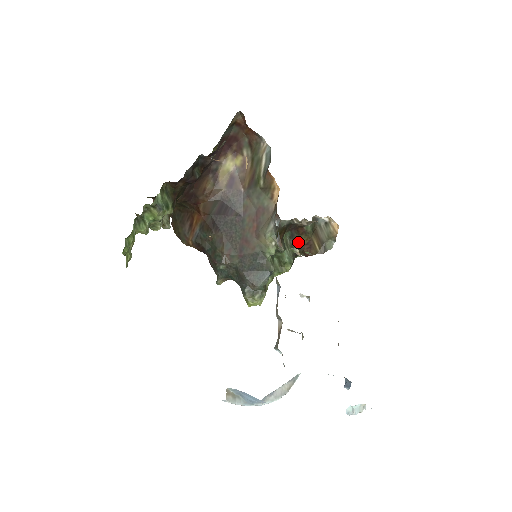
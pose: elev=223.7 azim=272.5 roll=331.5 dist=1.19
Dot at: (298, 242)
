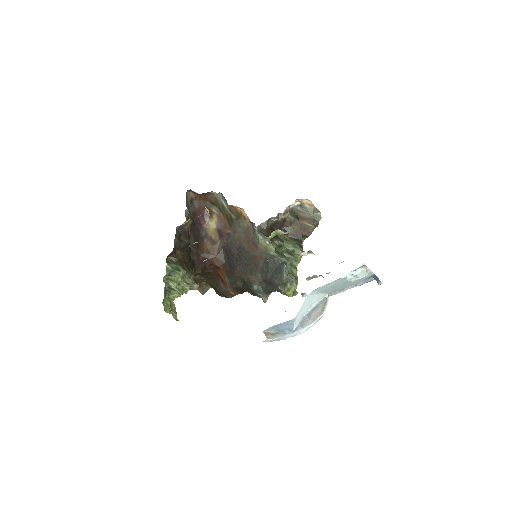
Dot at: (293, 233)
